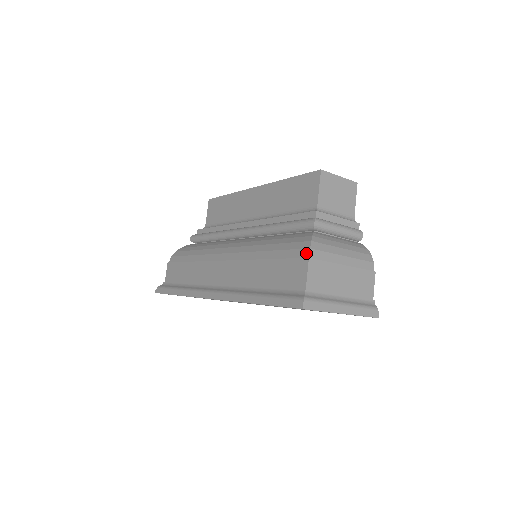
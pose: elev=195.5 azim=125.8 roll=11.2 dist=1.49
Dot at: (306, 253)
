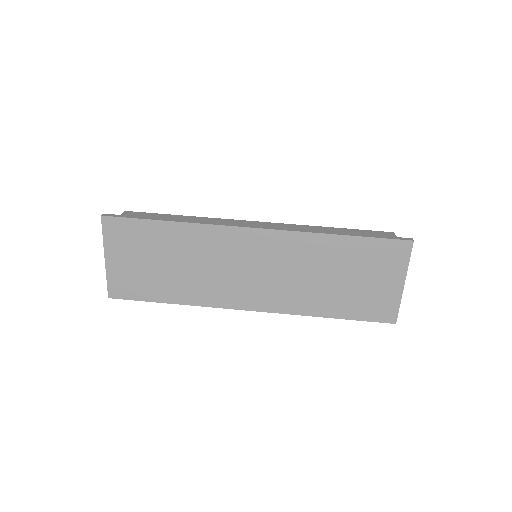
Dot at: (387, 232)
